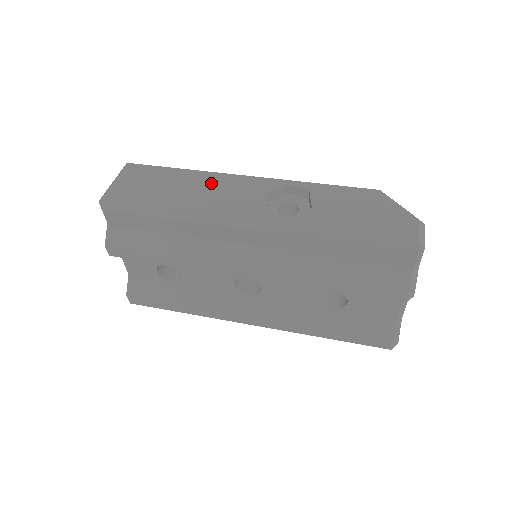
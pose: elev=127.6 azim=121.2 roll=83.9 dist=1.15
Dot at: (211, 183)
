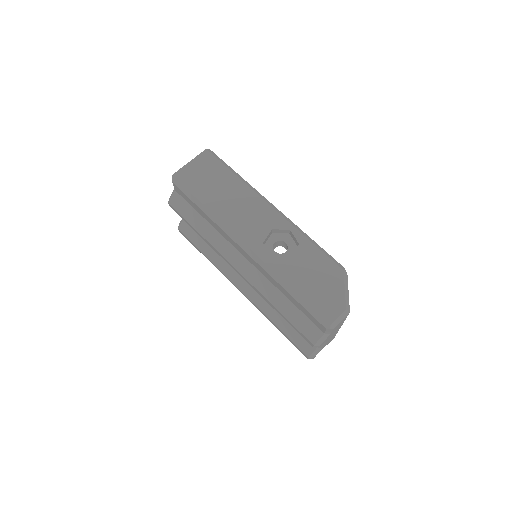
Dot at: (245, 199)
